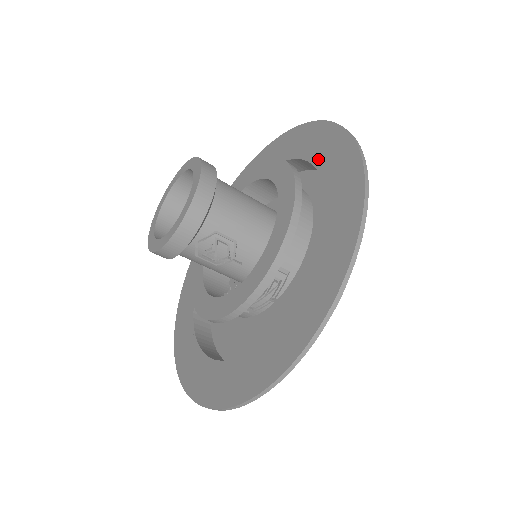
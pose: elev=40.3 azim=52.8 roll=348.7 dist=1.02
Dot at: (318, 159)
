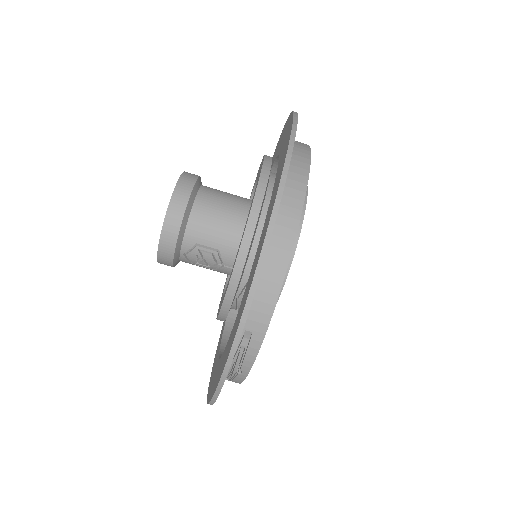
Dot at: (279, 162)
